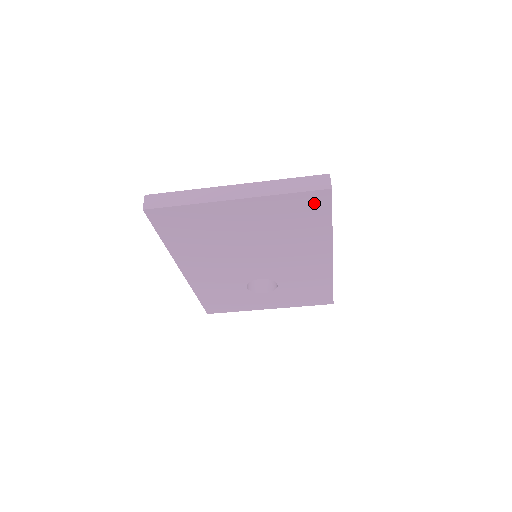
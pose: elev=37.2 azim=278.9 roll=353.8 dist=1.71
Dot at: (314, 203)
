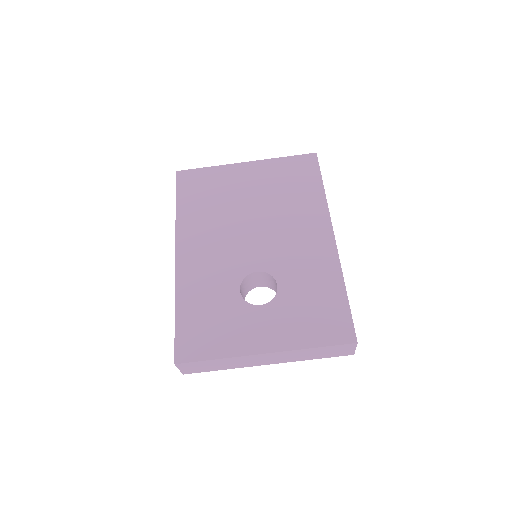
Dot at: (305, 166)
